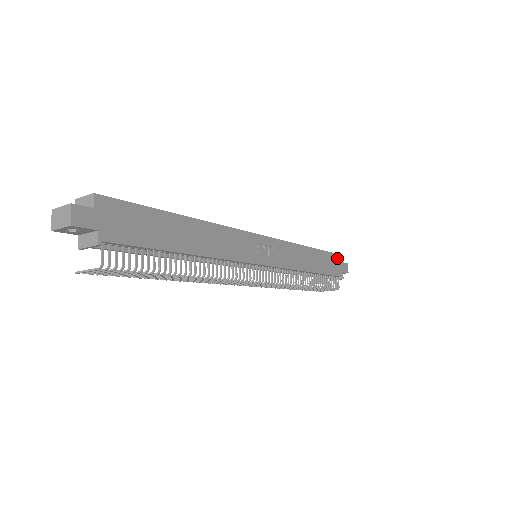
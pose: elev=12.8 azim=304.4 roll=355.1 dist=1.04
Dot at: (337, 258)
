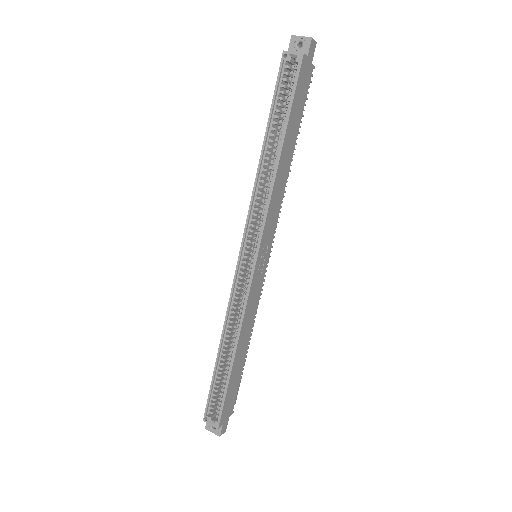
Dot at: (301, 76)
